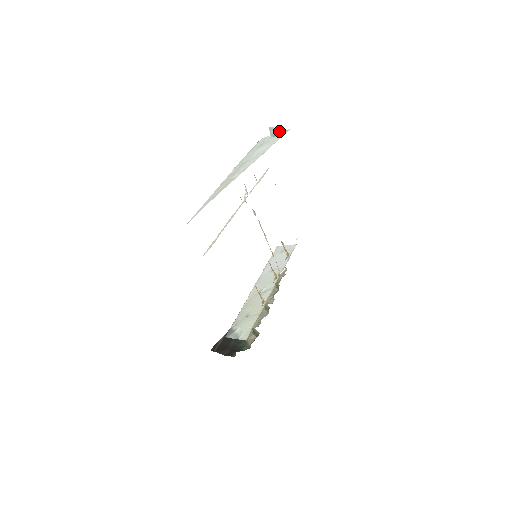
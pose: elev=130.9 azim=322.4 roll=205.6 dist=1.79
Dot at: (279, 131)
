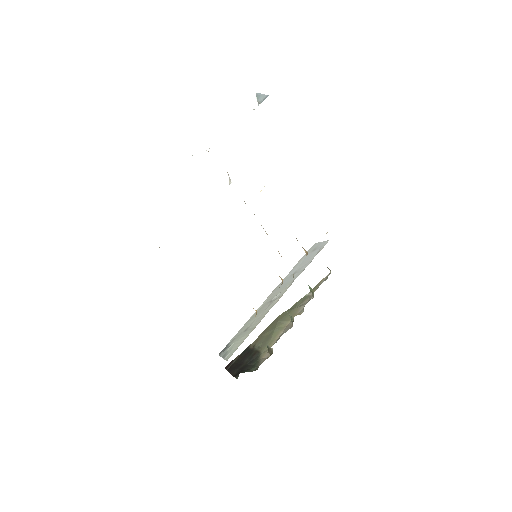
Dot at: (265, 96)
